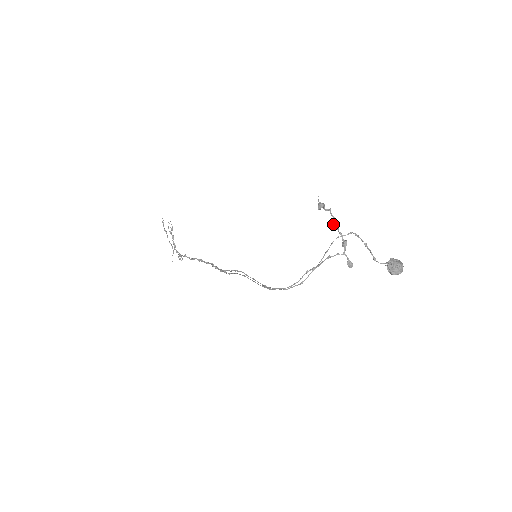
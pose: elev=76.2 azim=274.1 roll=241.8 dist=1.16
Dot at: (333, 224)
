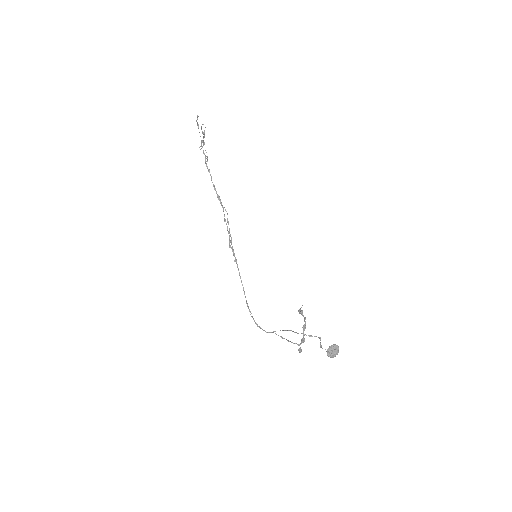
Dot at: (302, 327)
